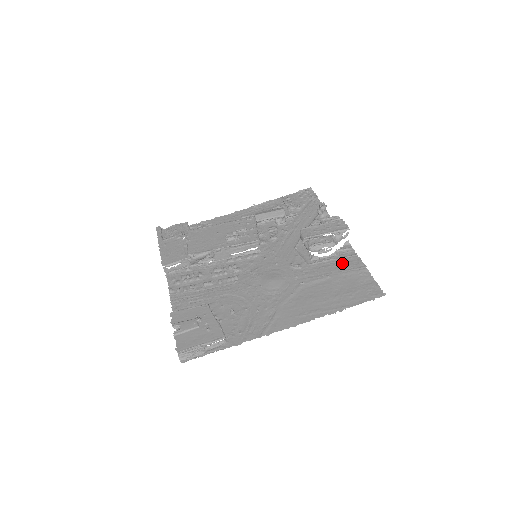
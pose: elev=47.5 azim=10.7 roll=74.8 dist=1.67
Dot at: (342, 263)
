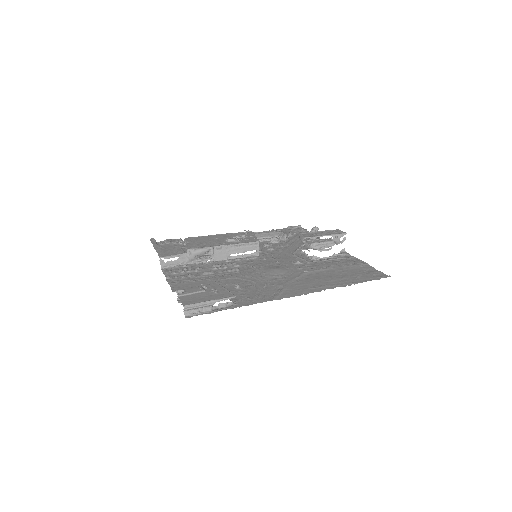
Dot at: (342, 261)
